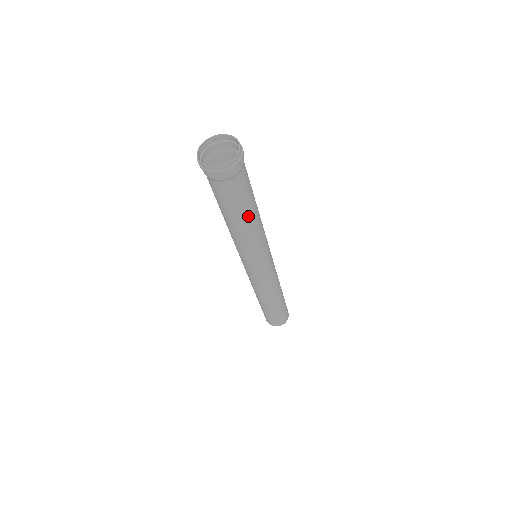
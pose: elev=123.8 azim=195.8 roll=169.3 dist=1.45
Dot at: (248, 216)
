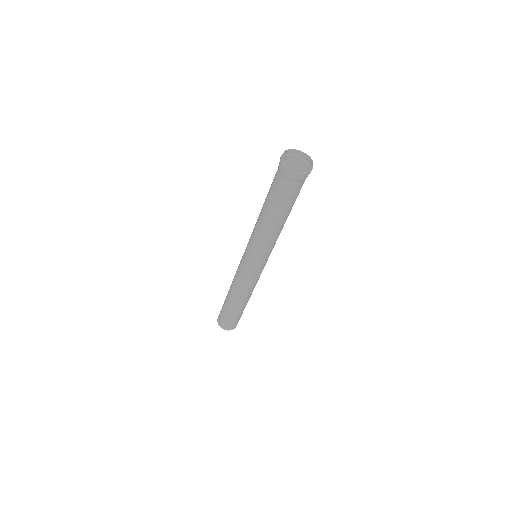
Dot at: (290, 211)
